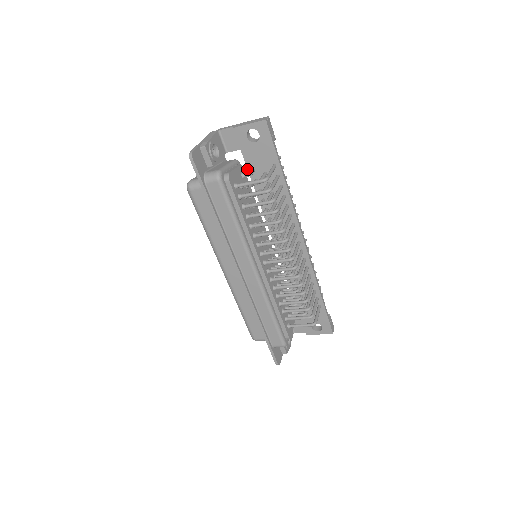
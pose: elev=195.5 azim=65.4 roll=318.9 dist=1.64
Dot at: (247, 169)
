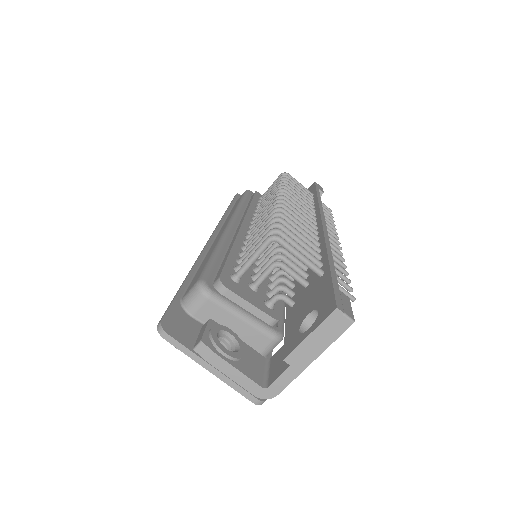
Dot at: occluded
